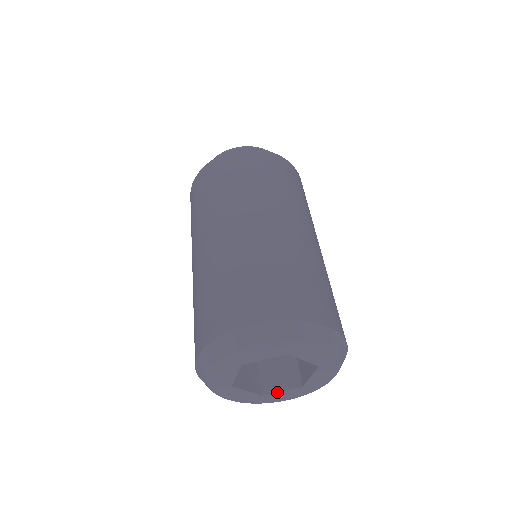
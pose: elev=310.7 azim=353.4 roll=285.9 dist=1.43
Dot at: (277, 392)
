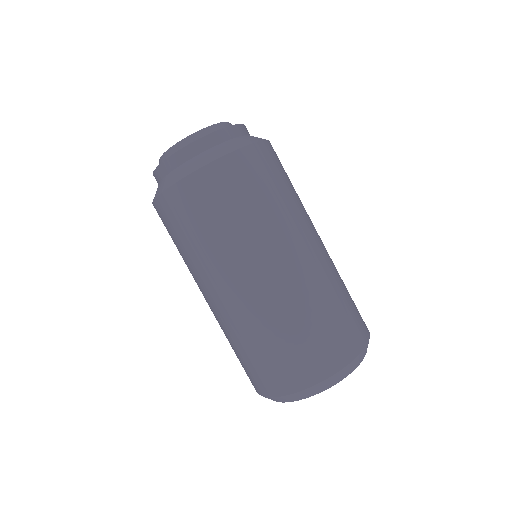
Dot at: occluded
